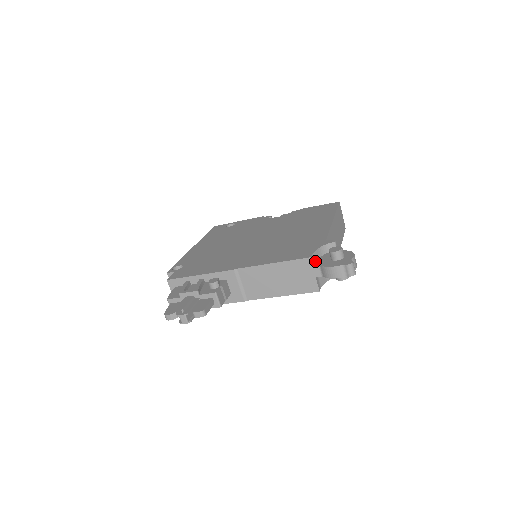
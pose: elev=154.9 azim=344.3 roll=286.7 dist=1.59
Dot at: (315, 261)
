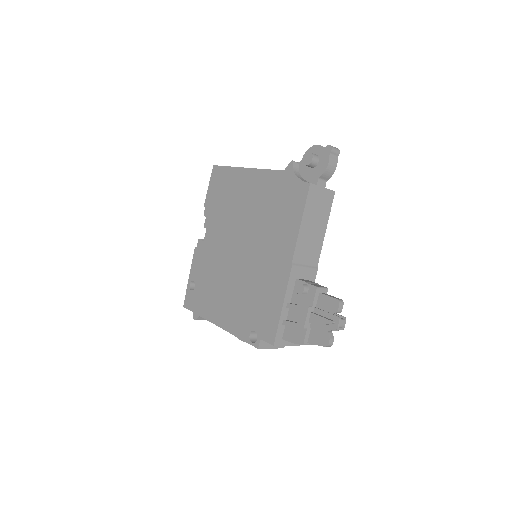
Dot at: occluded
